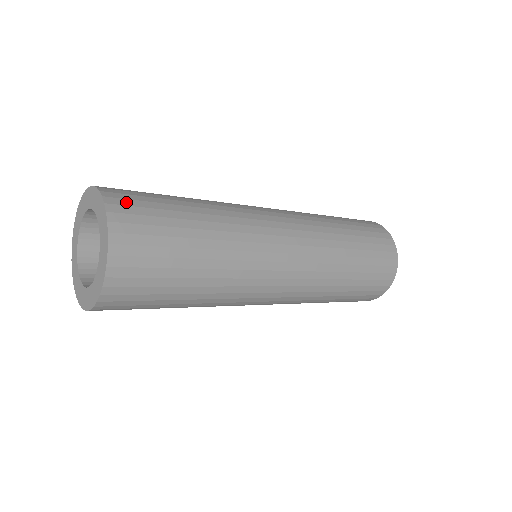
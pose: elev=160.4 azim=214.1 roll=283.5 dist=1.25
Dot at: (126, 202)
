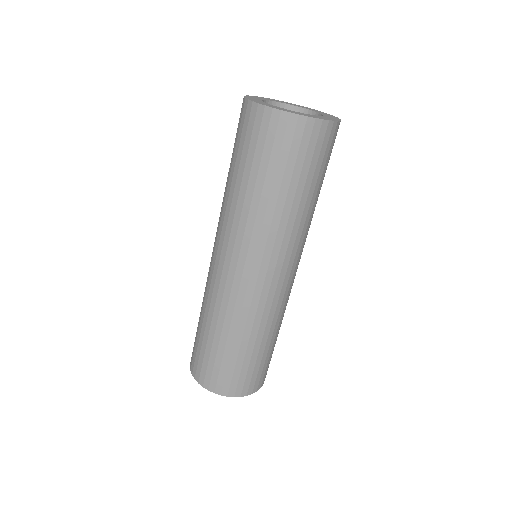
Dot at: (240, 386)
